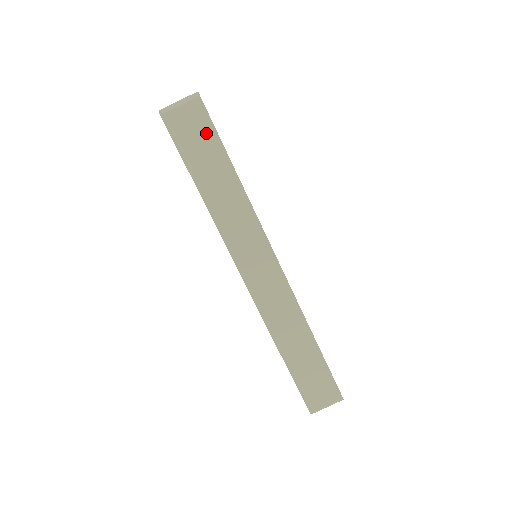
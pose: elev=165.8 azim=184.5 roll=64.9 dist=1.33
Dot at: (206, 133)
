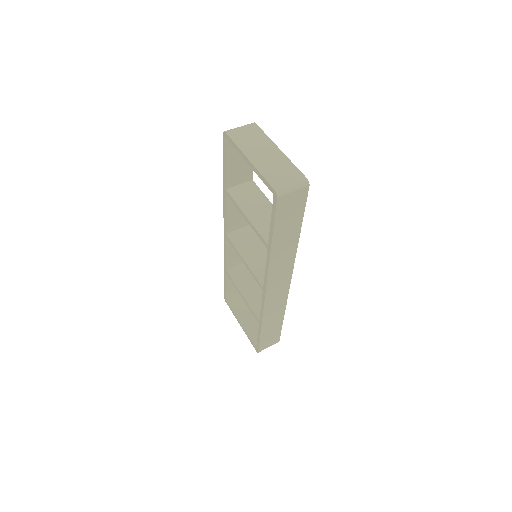
Dot at: (298, 209)
